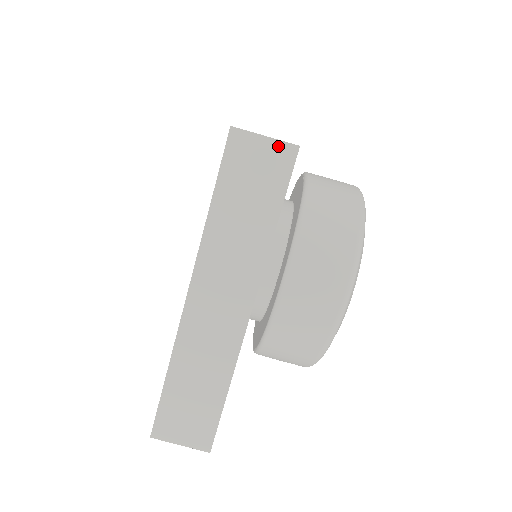
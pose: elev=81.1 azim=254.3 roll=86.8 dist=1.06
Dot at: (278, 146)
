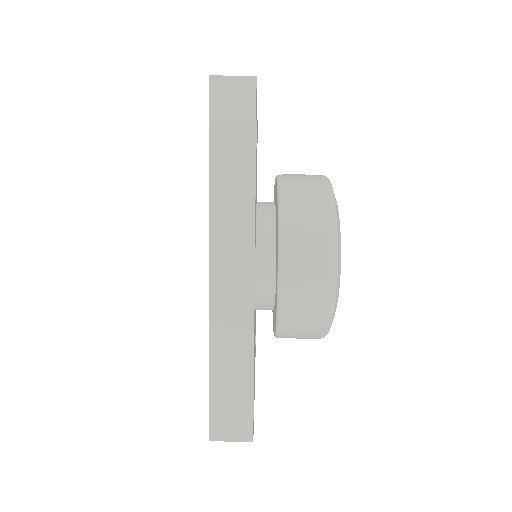
Dot at: occluded
